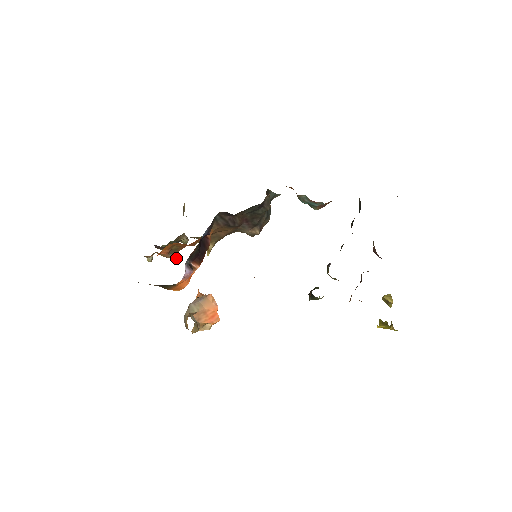
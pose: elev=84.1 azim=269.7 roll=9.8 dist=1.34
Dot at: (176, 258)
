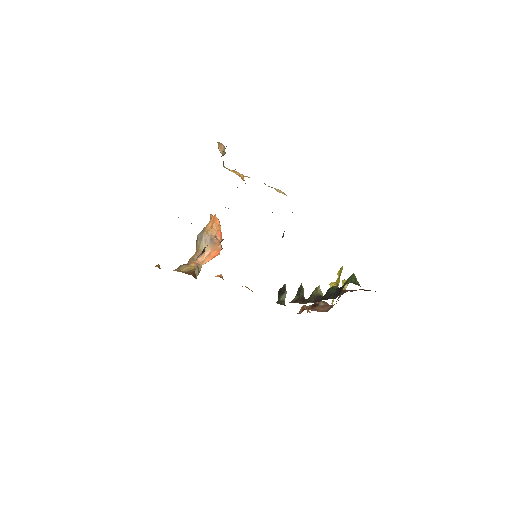
Dot at: occluded
